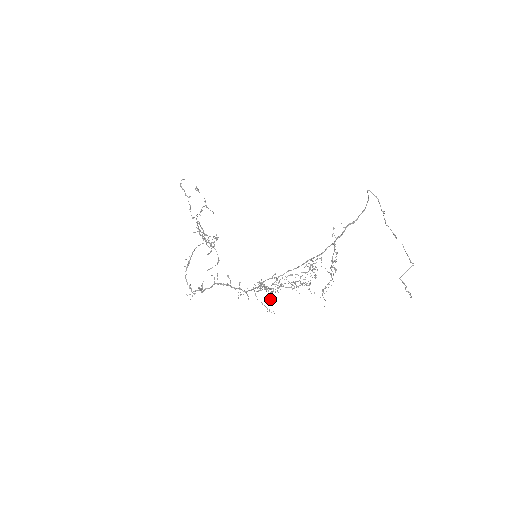
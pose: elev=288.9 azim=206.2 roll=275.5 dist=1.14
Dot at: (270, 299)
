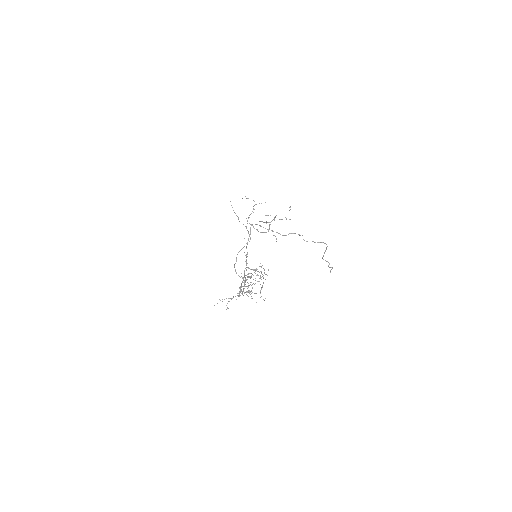
Dot at: occluded
